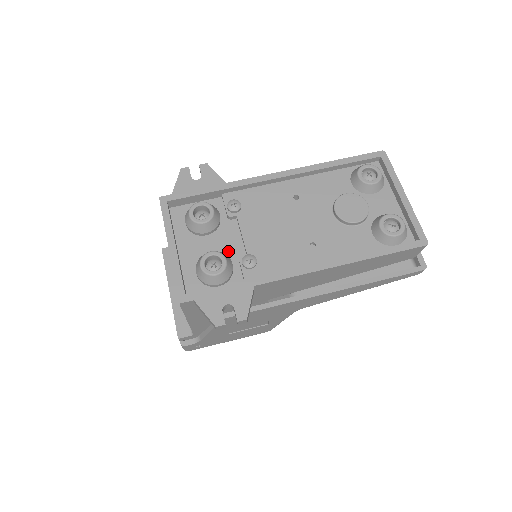
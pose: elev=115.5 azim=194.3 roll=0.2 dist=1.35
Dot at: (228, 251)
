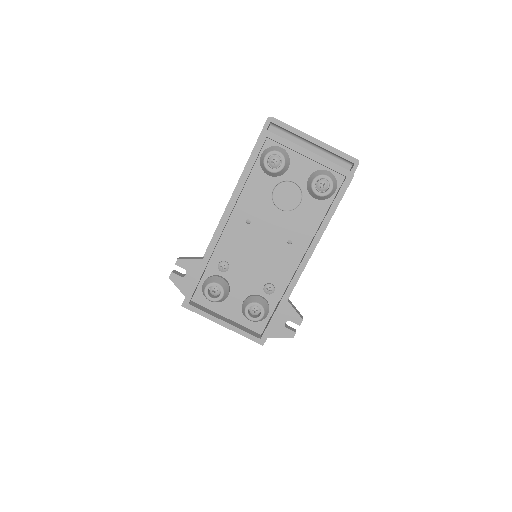
Dot at: (250, 291)
